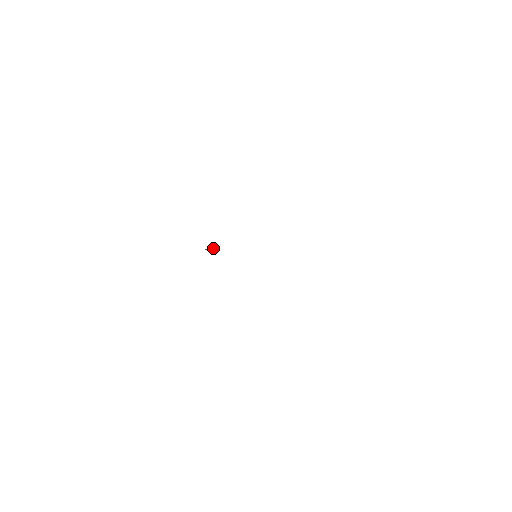
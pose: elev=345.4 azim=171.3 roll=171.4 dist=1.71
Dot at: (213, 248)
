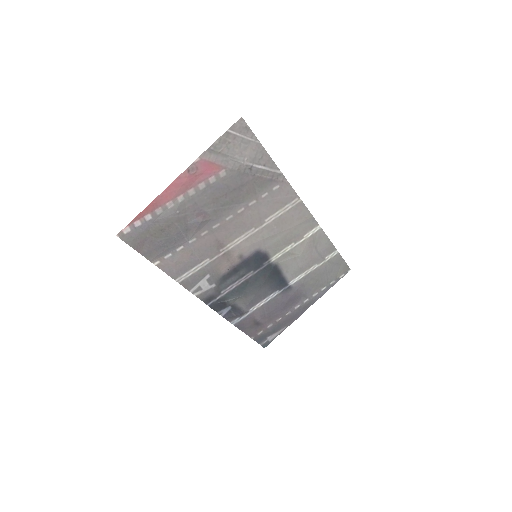
Dot at: (236, 298)
